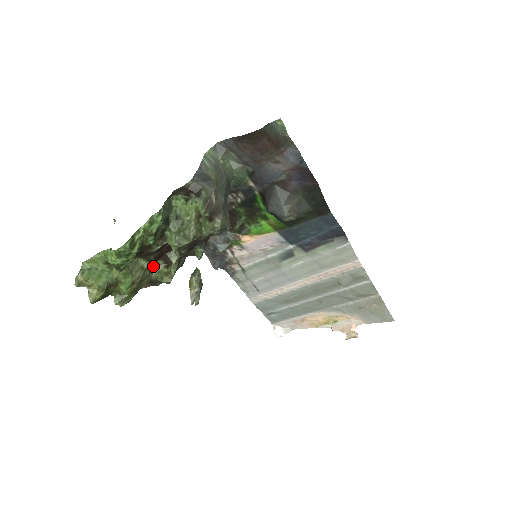
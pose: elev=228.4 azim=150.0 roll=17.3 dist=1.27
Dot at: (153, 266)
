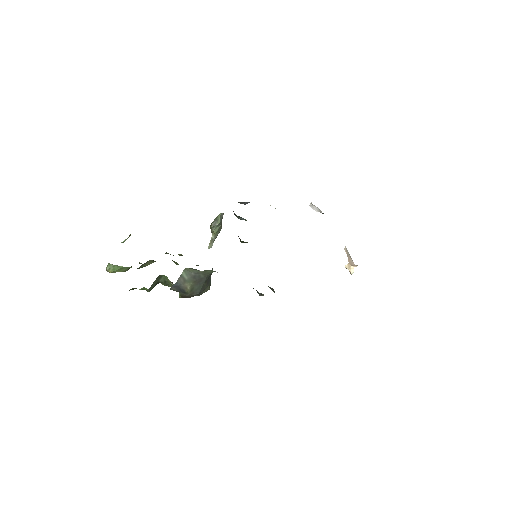
Dot at: occluded
